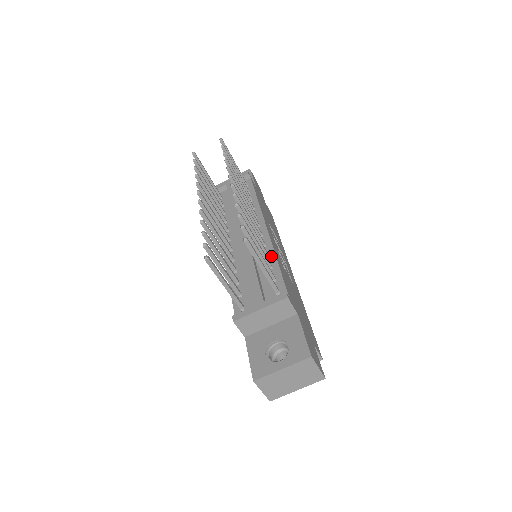
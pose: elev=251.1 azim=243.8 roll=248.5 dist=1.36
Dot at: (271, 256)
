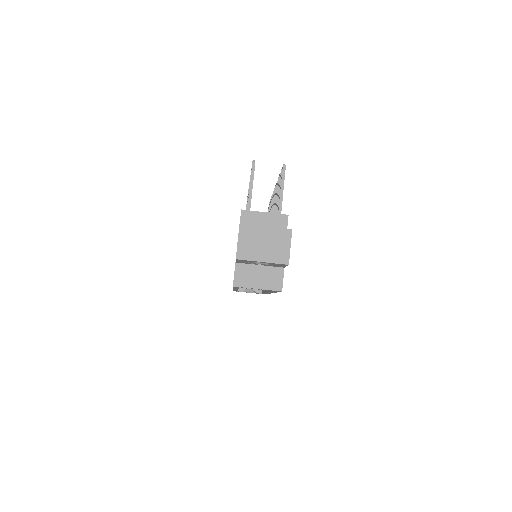
Dot at: occluded
